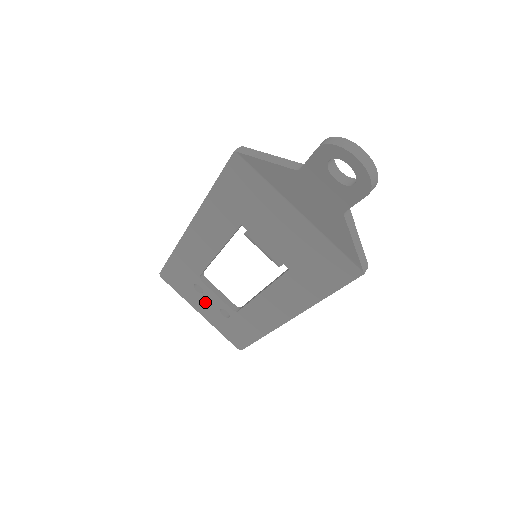
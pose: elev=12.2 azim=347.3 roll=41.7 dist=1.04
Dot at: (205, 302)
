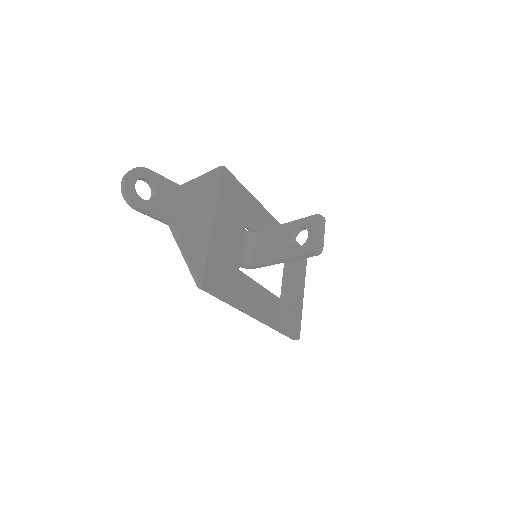
Dot at: occluded
